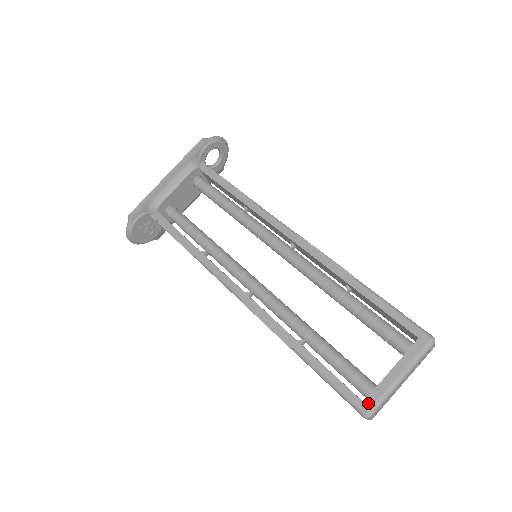
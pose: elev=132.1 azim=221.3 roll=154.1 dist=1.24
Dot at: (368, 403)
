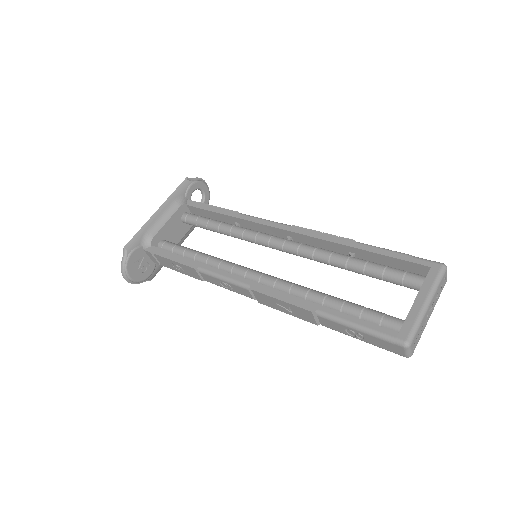
Dot at: (404, 332)
